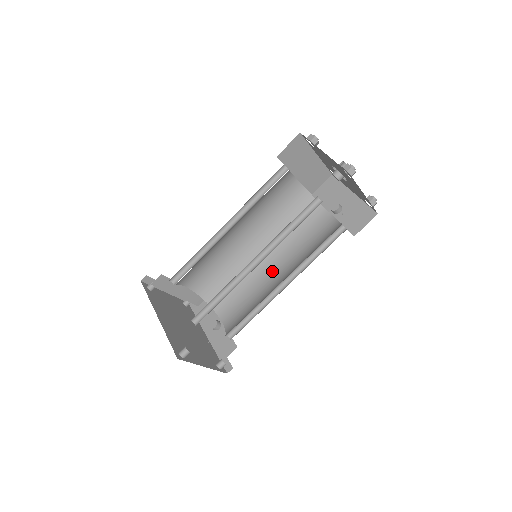
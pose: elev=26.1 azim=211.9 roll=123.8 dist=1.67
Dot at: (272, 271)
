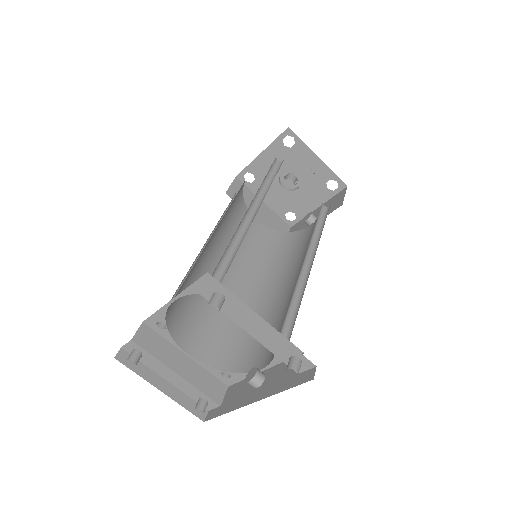
Dot at: (289, 288)
